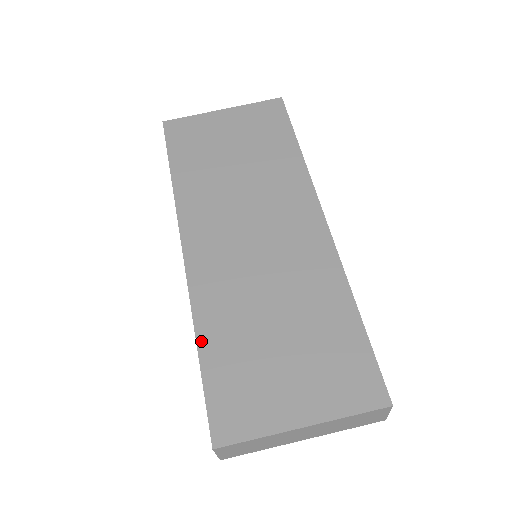
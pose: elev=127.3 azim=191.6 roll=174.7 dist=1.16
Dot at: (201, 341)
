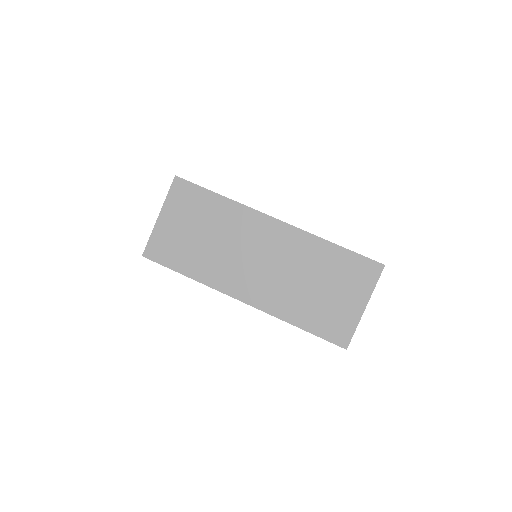
Dot at: (296, 324)
